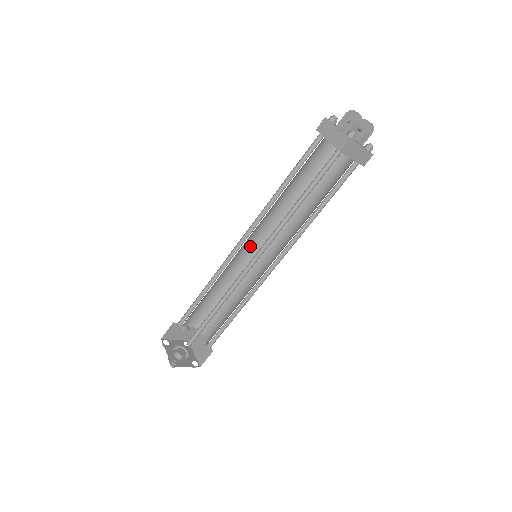
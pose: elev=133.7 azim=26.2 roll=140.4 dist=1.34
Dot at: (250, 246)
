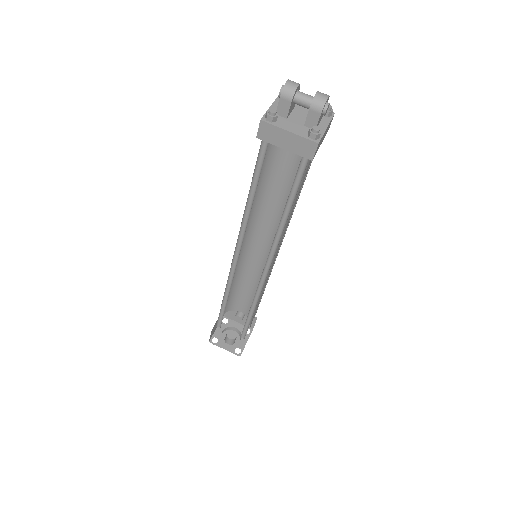
Dot at: (265, 244)
